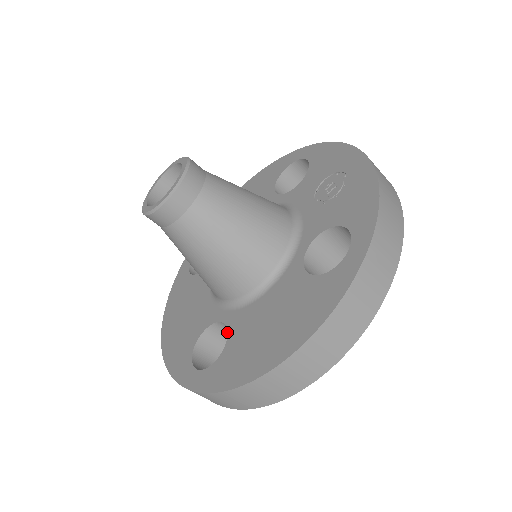
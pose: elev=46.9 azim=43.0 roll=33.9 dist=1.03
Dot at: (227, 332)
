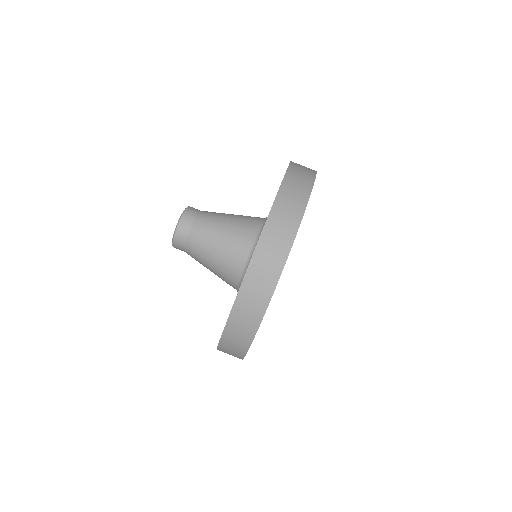
Dot at: occluded
